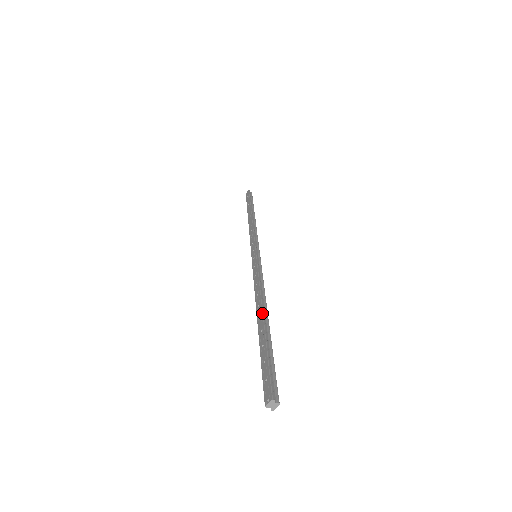
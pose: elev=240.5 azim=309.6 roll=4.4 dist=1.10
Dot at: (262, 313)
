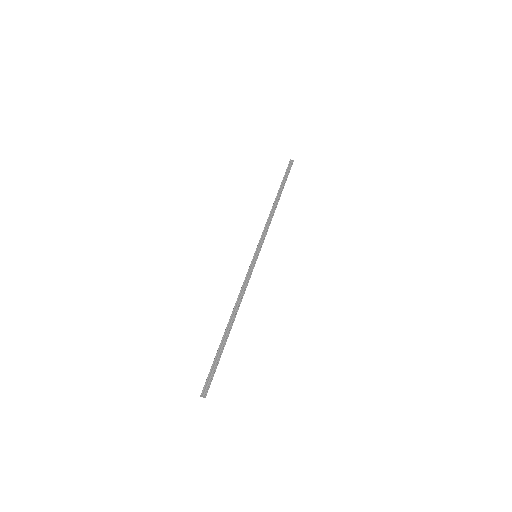
Dot at: (228, 323)
